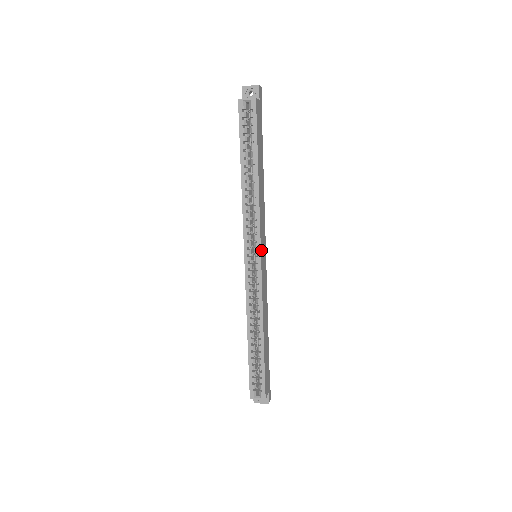
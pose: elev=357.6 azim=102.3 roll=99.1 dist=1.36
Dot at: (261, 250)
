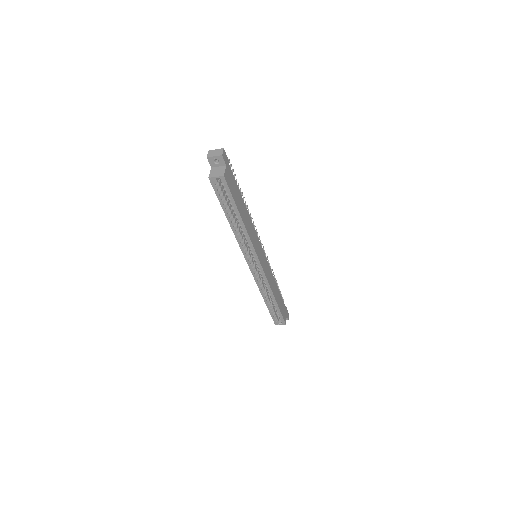
Dot at: (259, 259)
